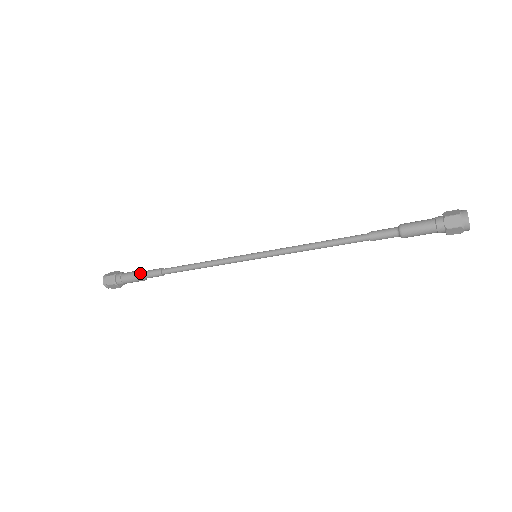
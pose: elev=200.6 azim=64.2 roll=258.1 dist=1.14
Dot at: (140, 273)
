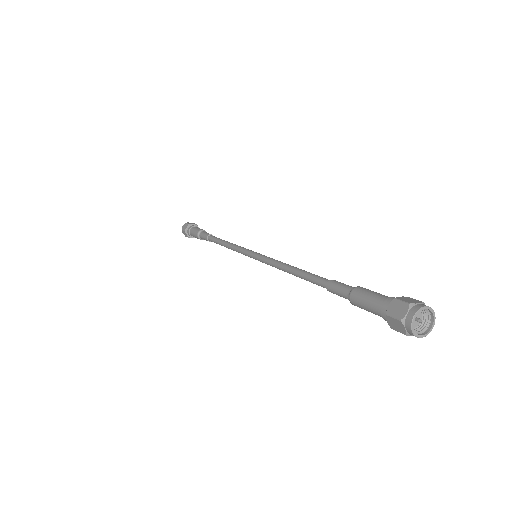
Dot at: (197, 236)
